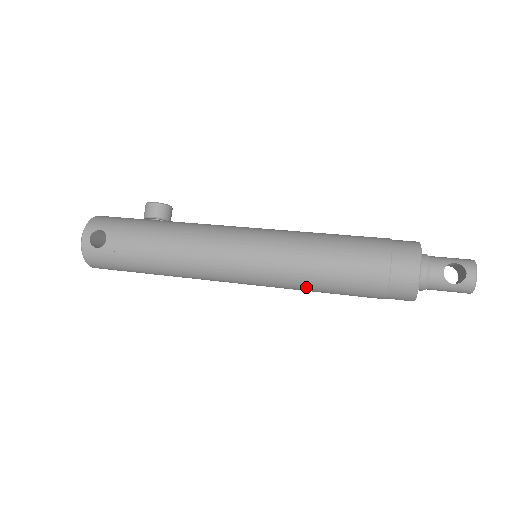
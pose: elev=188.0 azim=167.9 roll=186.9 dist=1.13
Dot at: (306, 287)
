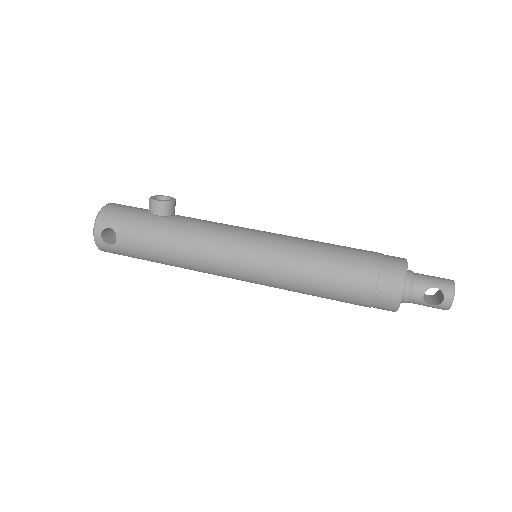
Dot at: occluded
